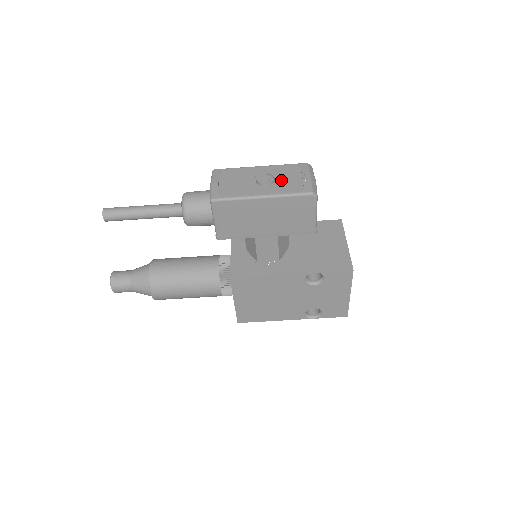
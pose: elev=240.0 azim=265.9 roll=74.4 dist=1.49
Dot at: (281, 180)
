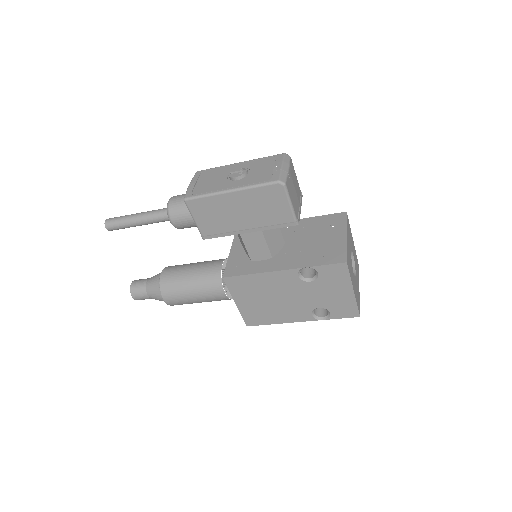
Dot at: (253, 173)
